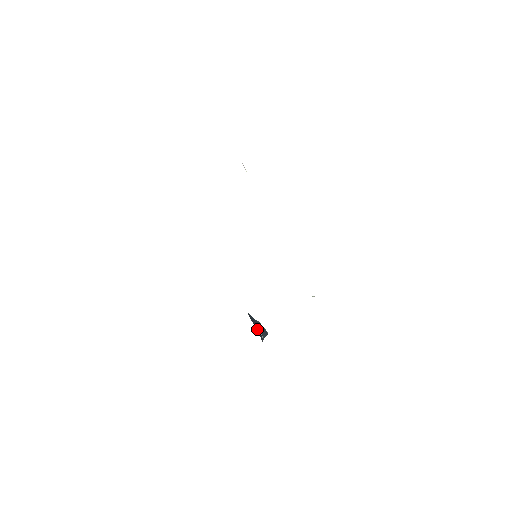
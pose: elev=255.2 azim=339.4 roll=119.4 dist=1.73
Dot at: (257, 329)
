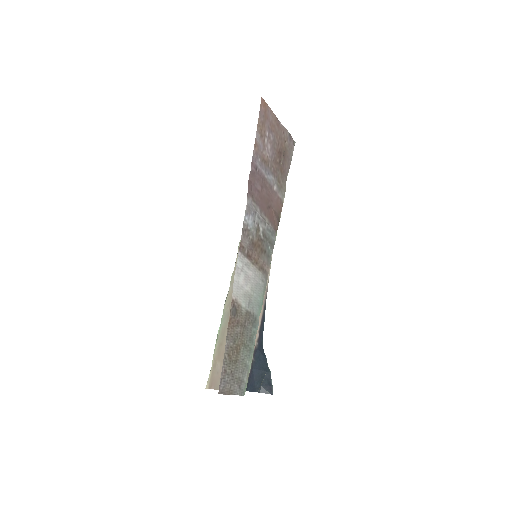
Dot at: (255, 371)
